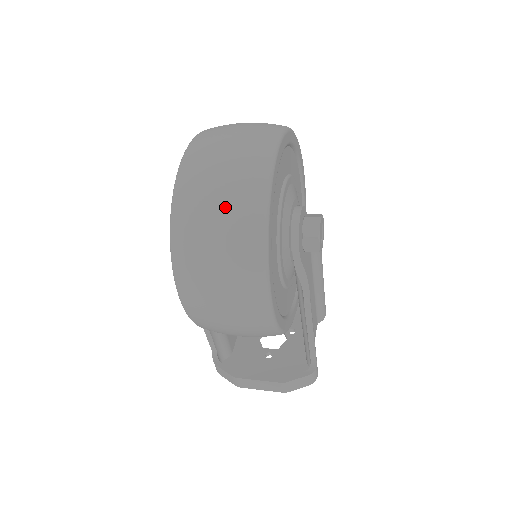
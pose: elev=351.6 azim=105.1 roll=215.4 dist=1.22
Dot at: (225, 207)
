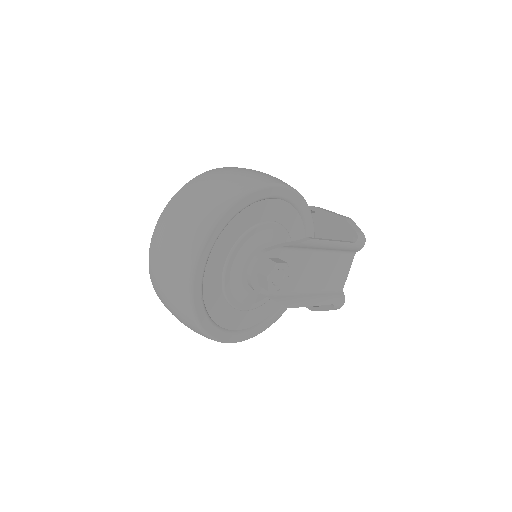
Dot at: (174, 311)
